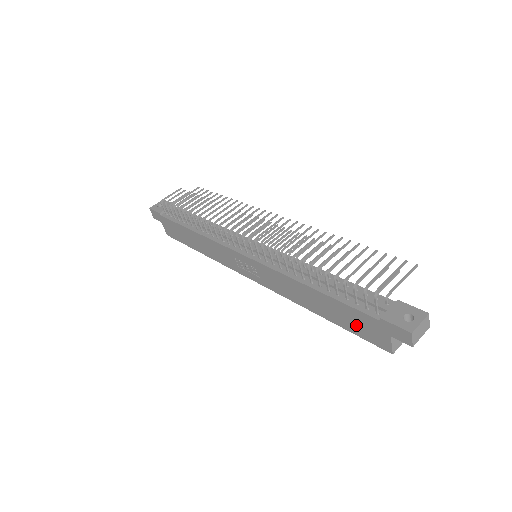
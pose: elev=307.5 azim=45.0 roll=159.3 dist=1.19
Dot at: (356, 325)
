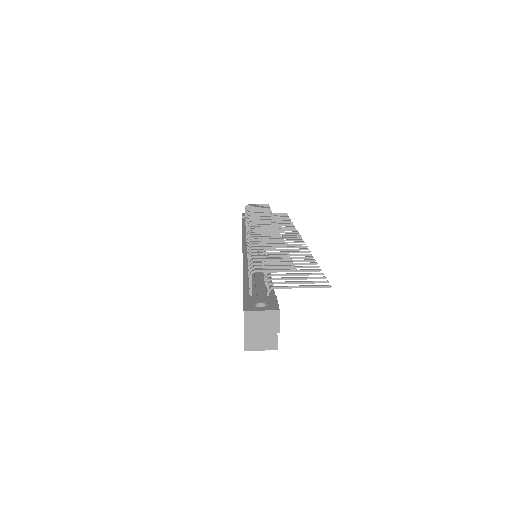
Dot at: occluded
